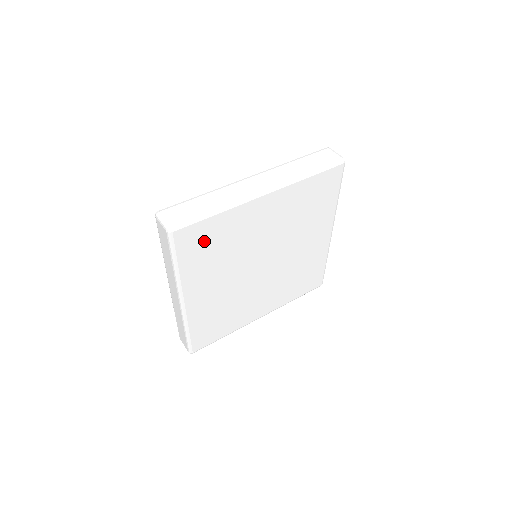
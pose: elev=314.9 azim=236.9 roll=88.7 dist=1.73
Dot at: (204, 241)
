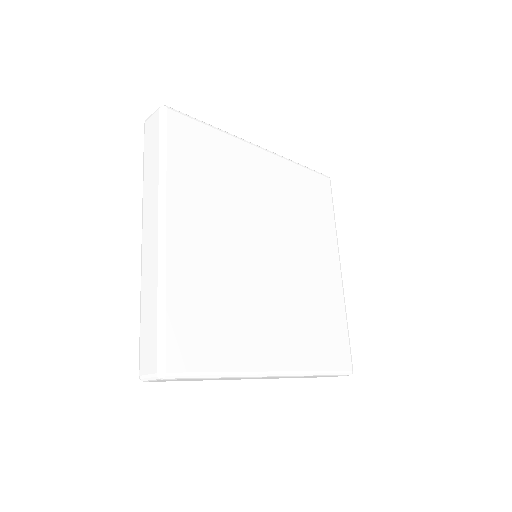
Dot at: (199, 150)
